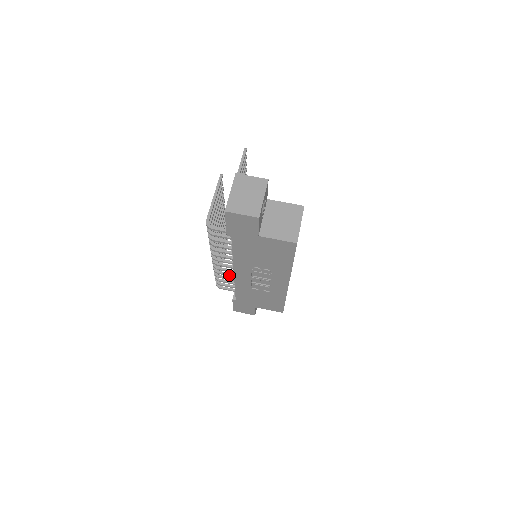
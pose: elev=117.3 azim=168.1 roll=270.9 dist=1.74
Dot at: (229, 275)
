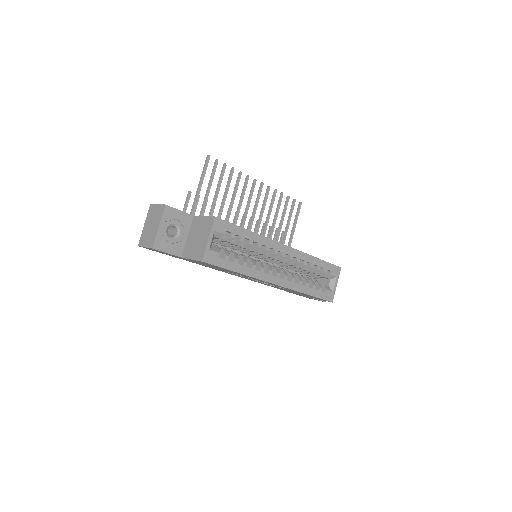
Dot at: occluded
